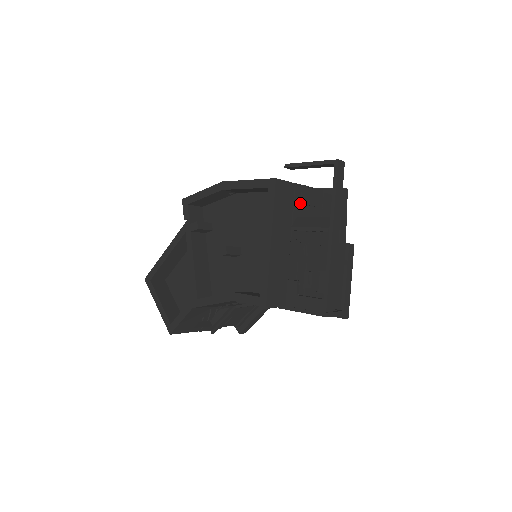
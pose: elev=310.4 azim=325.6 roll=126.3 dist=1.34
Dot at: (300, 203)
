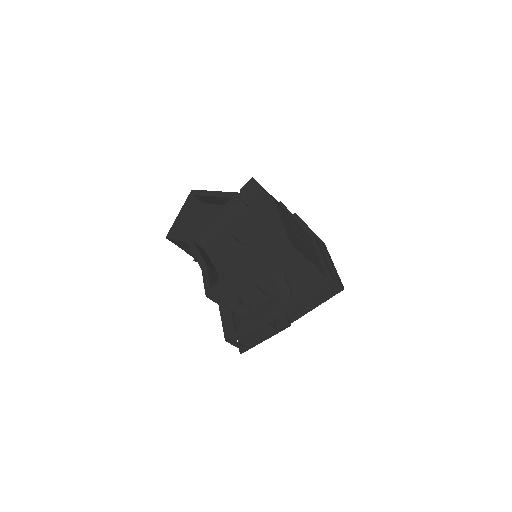
Dot at: (295, 268)
